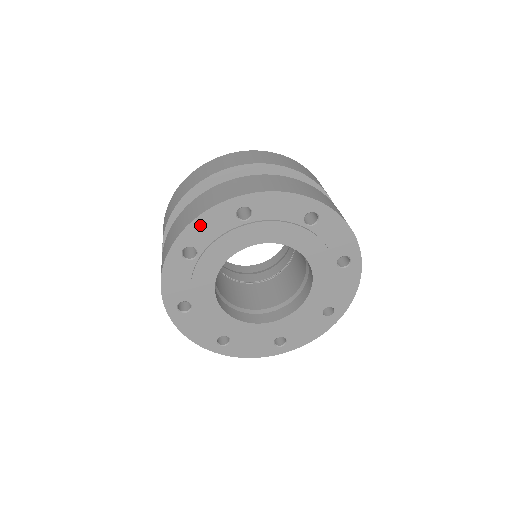
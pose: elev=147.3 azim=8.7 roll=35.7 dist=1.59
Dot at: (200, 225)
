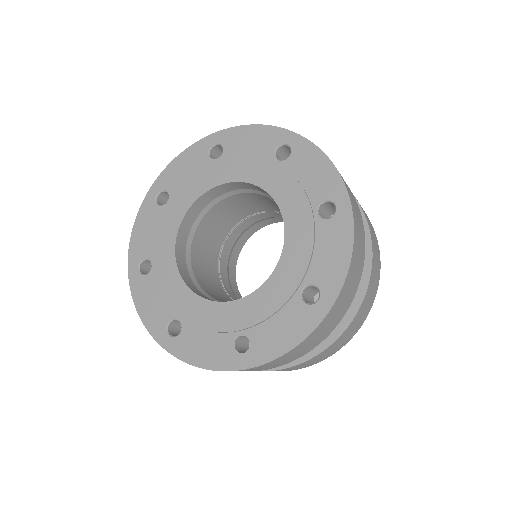
Dot at: (246, 133)
